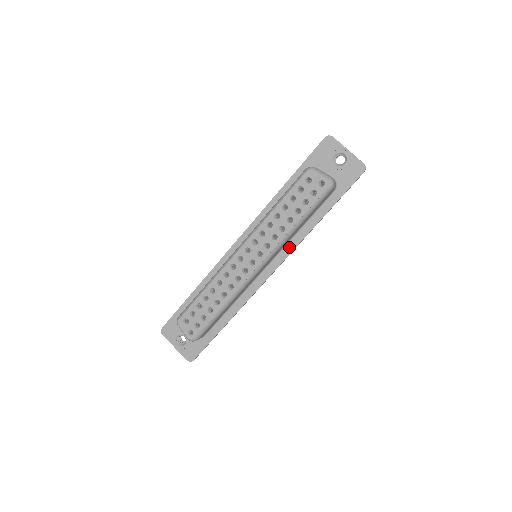
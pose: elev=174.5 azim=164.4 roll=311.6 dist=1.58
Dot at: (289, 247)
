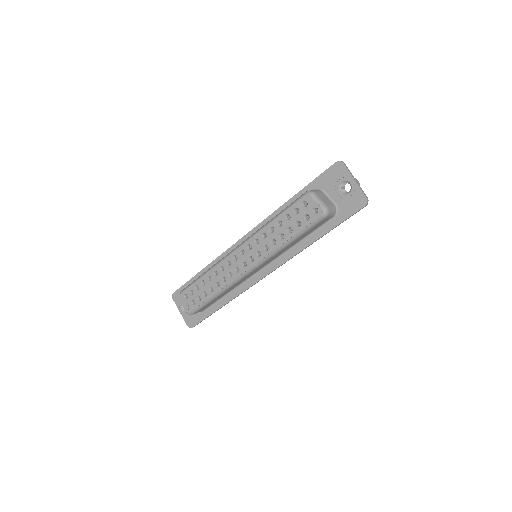
Dot at: (284, 257)
